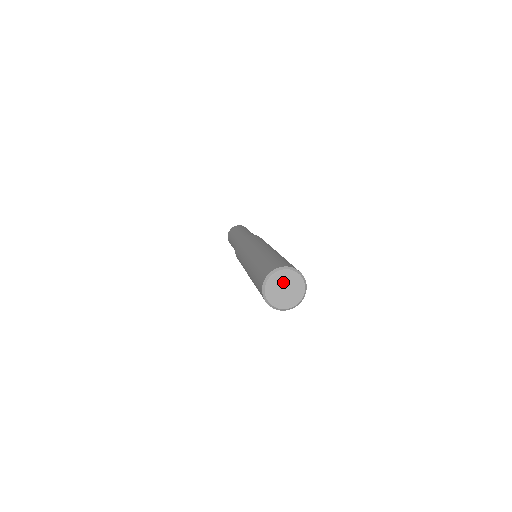
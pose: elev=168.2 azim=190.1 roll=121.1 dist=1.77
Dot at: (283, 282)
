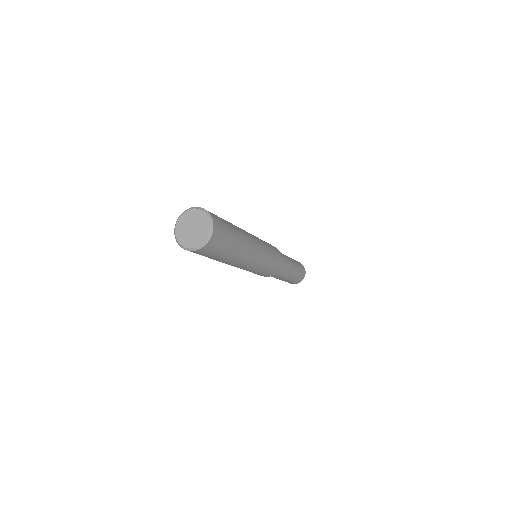
Dot at: (188, 223)
